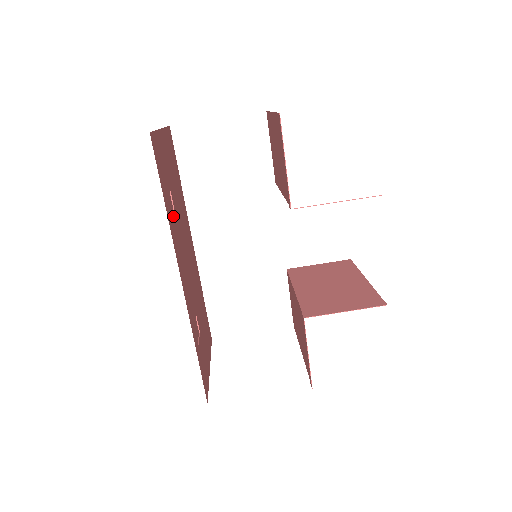
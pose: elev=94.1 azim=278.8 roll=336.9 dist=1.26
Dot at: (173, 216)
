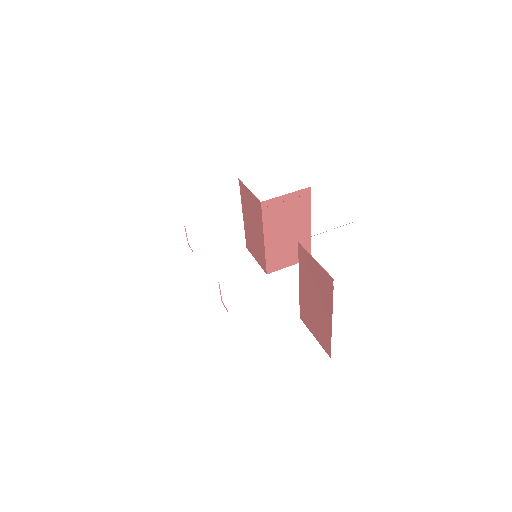
Dot at: occluded
